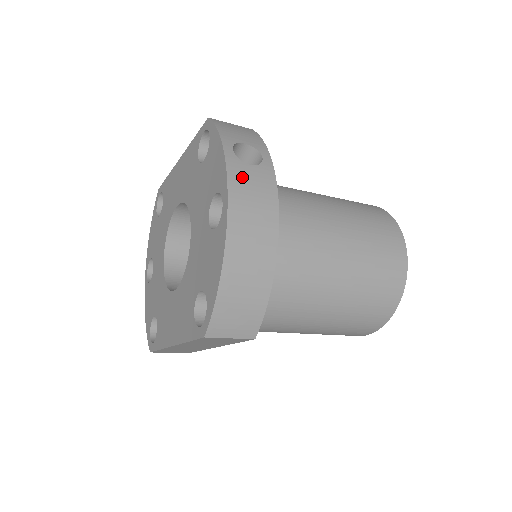
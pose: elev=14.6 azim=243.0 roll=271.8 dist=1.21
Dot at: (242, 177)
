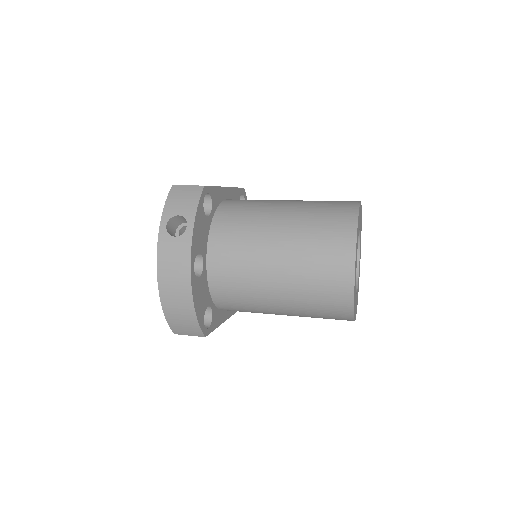
Dot at: (167, 248)
